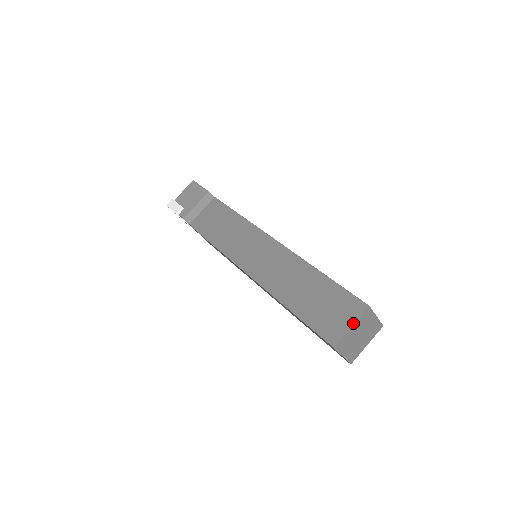
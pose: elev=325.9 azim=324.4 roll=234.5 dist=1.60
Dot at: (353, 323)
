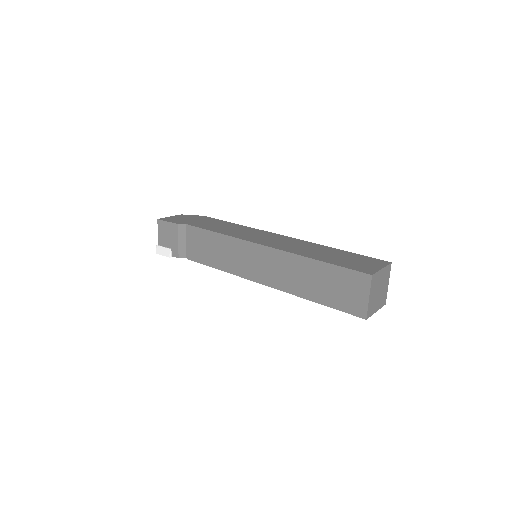
Dot at: (369, 295)
